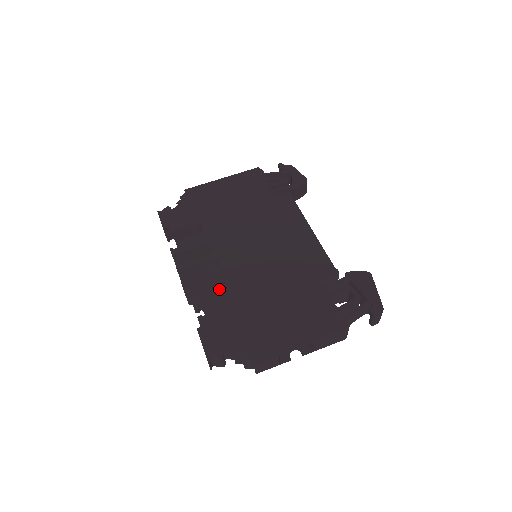
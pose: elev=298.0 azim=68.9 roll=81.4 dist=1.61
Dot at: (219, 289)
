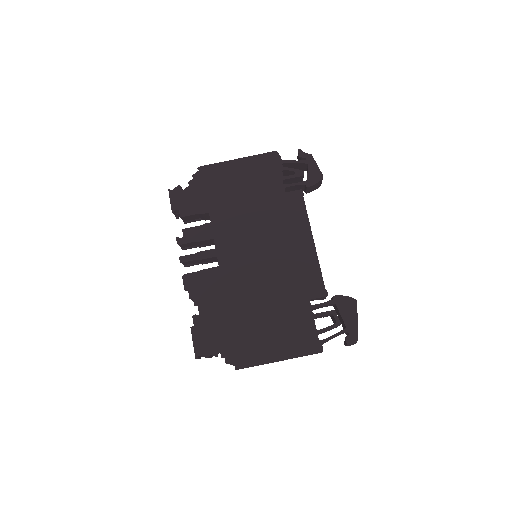
Dot at: (215, 291)
